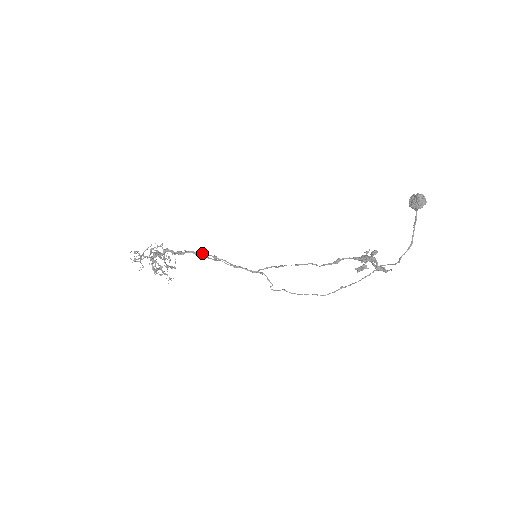
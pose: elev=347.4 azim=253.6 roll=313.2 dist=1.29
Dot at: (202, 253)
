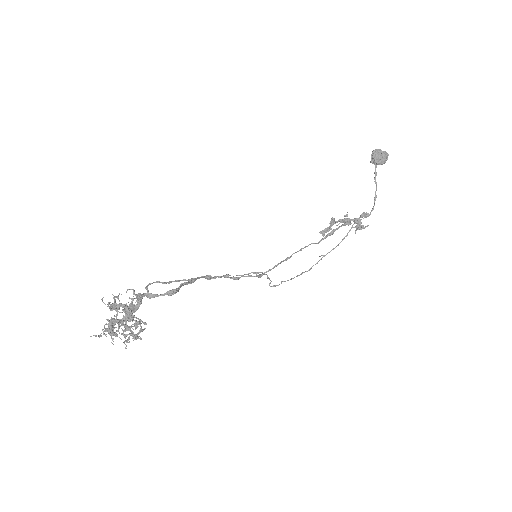
Dot at: (196, 279)
